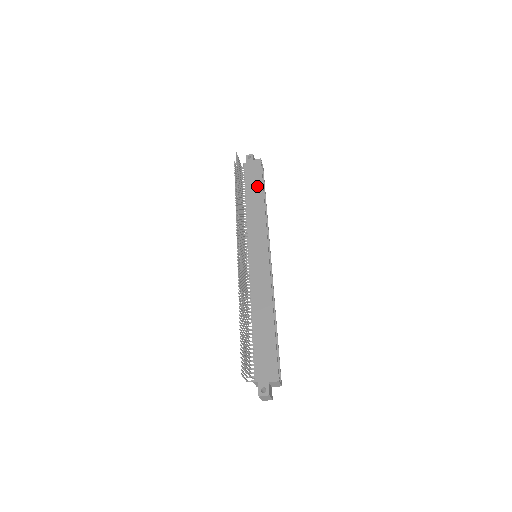
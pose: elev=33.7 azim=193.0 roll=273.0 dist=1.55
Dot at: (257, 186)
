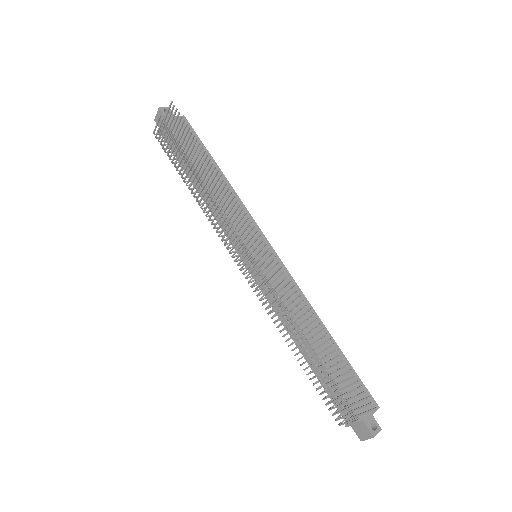
Dot at: (204, 156)
